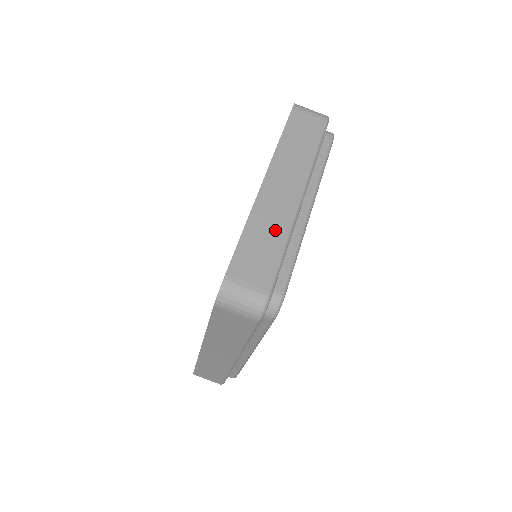
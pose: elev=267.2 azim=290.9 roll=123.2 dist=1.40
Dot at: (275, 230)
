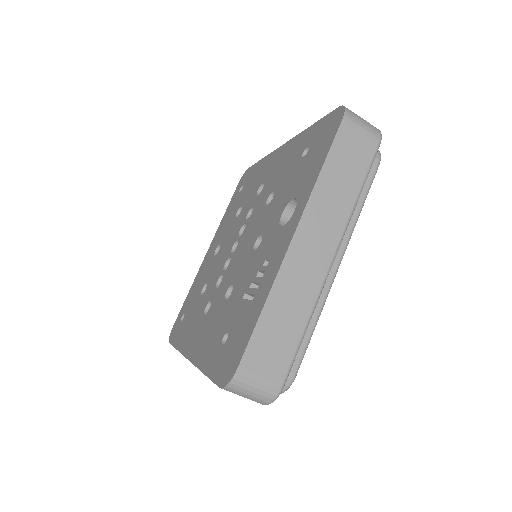
Dot at: (298, 307)
